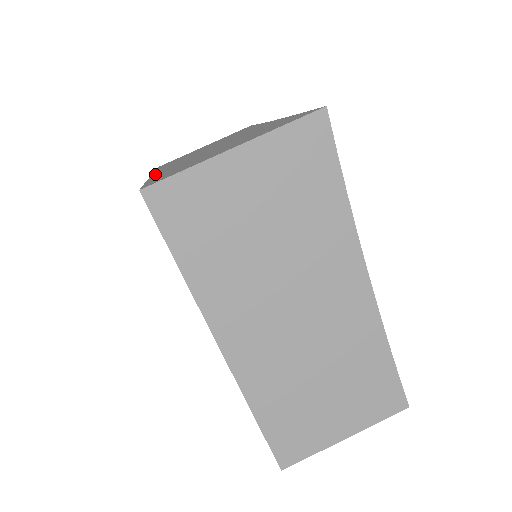
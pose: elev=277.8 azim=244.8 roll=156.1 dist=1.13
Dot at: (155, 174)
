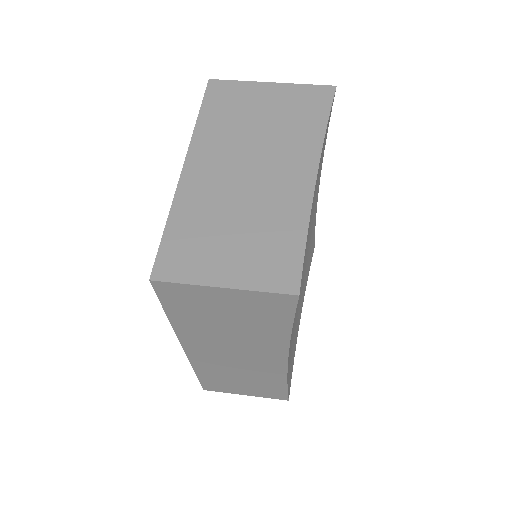
Dot at: occluded
